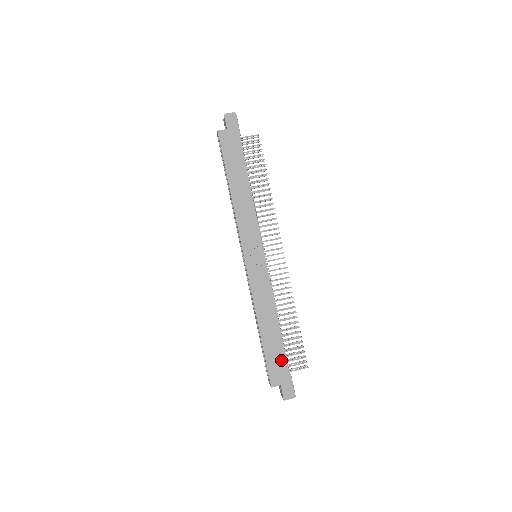
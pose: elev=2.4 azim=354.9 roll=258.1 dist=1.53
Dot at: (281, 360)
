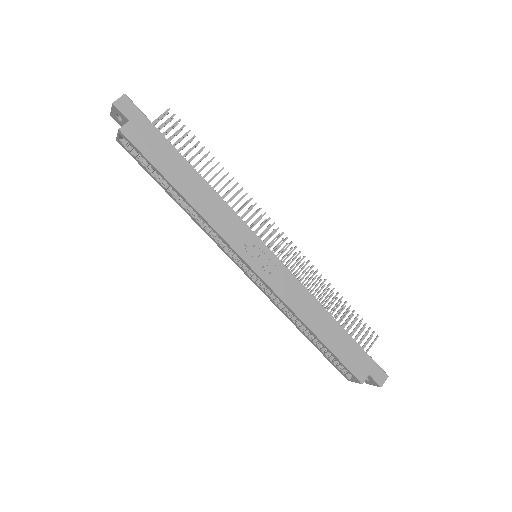
Dot at: (354, 349)
